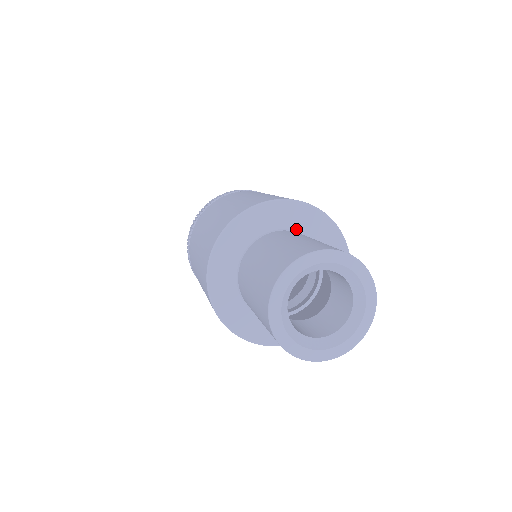
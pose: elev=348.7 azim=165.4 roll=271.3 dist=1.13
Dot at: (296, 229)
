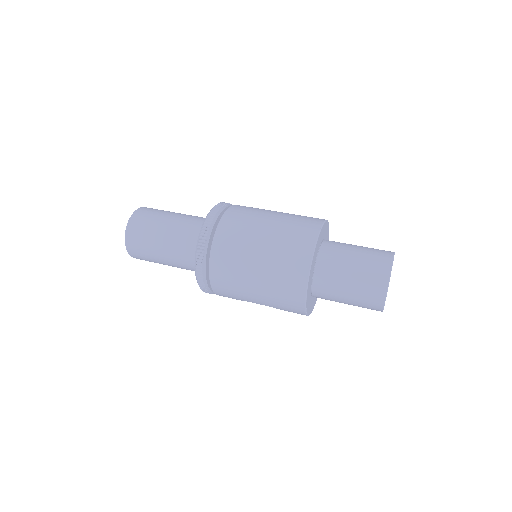
Dot at: (325, 239)
